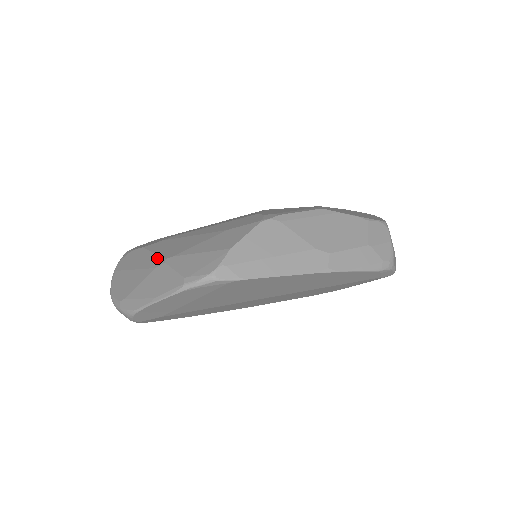
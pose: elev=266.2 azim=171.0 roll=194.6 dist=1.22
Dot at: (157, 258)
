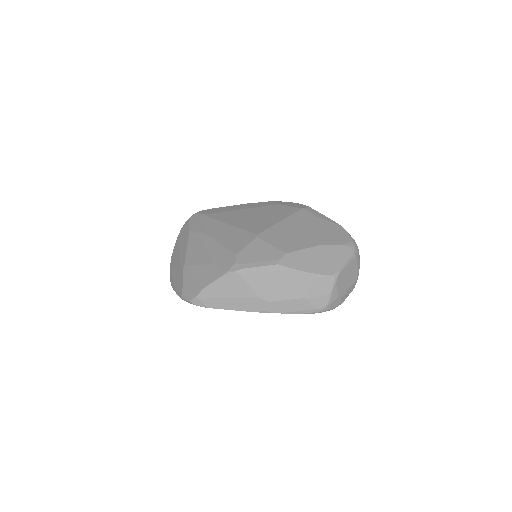
Dot at: (184, 257)
